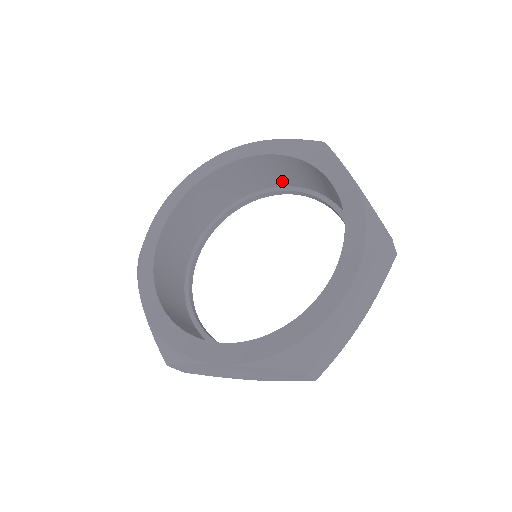
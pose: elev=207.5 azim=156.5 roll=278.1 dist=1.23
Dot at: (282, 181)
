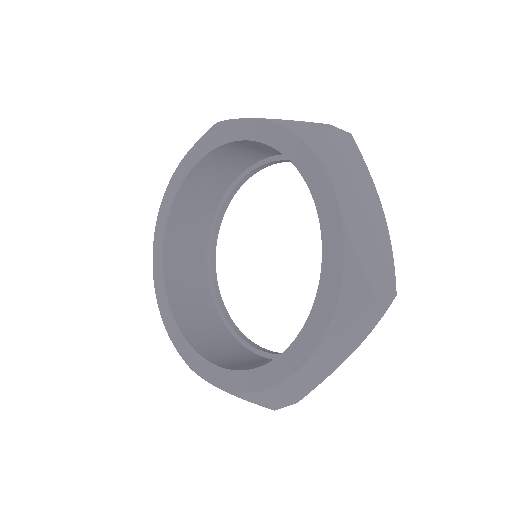
Dot at: occluded
